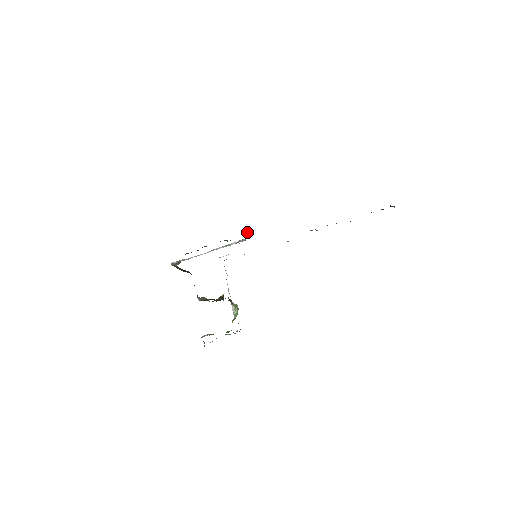
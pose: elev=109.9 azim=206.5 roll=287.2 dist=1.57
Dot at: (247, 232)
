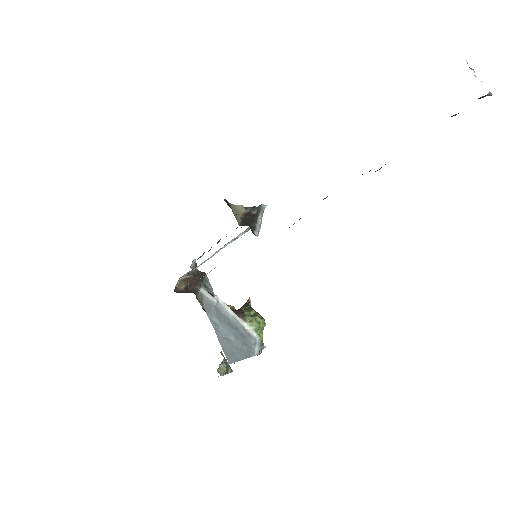
Dot at: (255, 212)
